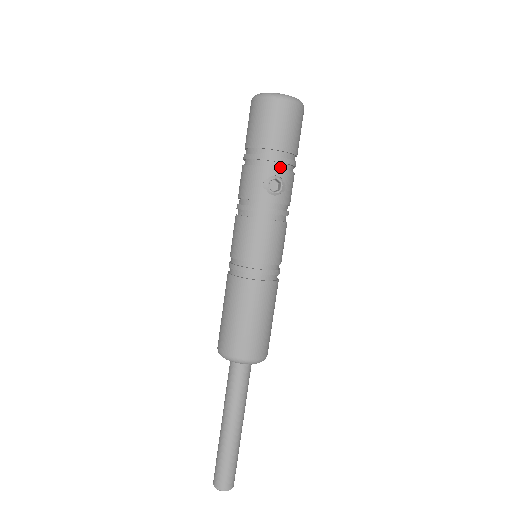
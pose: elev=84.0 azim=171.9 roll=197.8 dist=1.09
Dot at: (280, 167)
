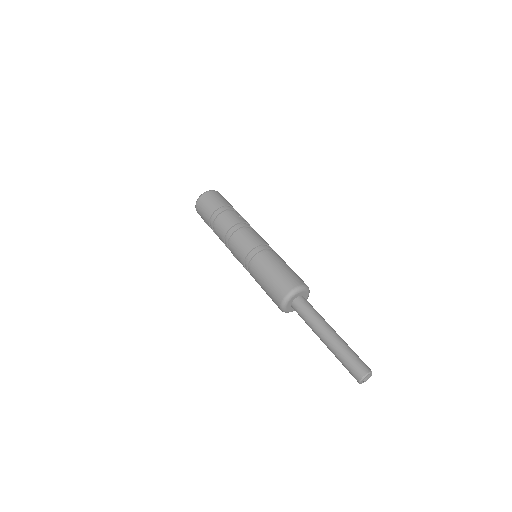
Dot at: occluded
